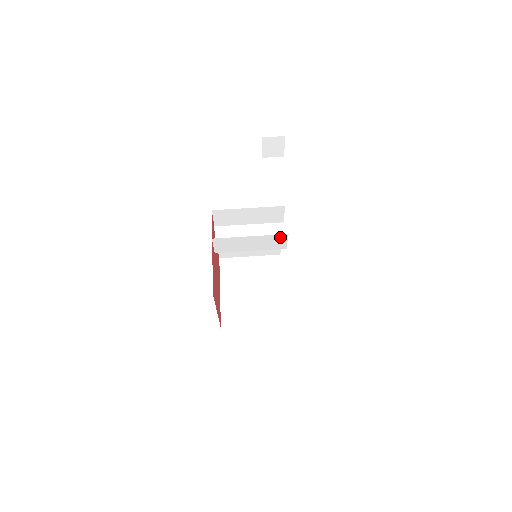
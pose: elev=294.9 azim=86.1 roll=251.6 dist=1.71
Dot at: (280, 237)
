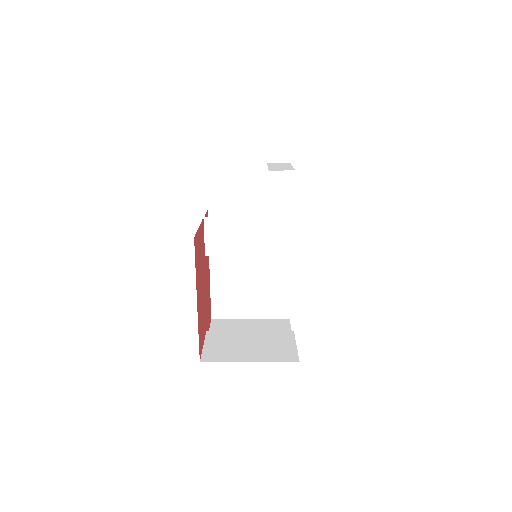
Dot at: (286, 225)
